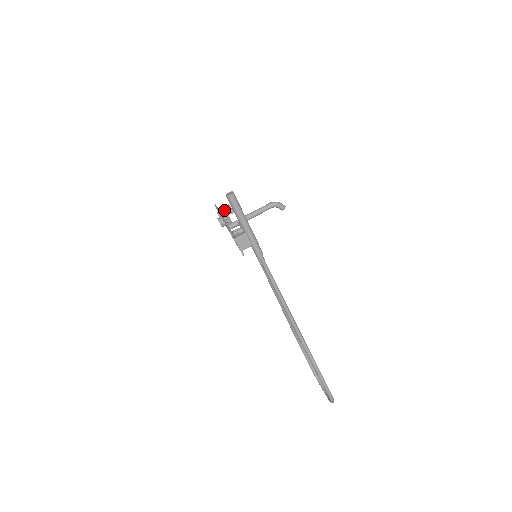
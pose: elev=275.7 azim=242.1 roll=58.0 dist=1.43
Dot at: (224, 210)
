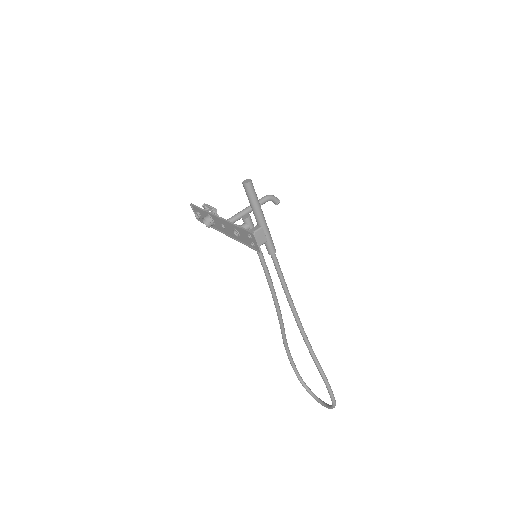
Dot at: (204, 209)
